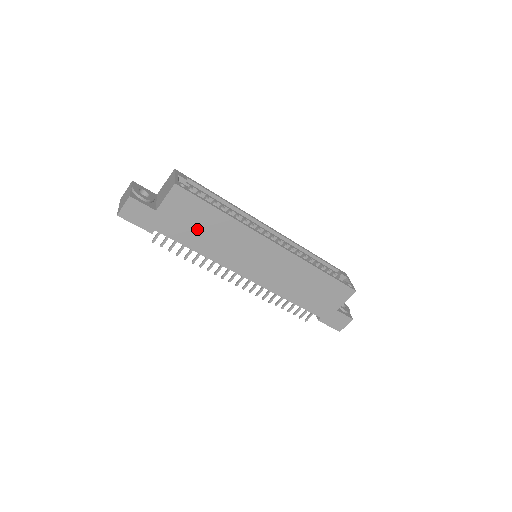
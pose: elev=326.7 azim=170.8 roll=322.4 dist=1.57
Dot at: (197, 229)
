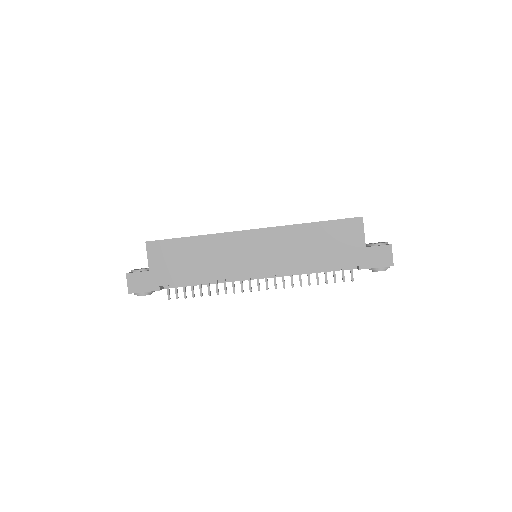
Dot at: (186, 263)
